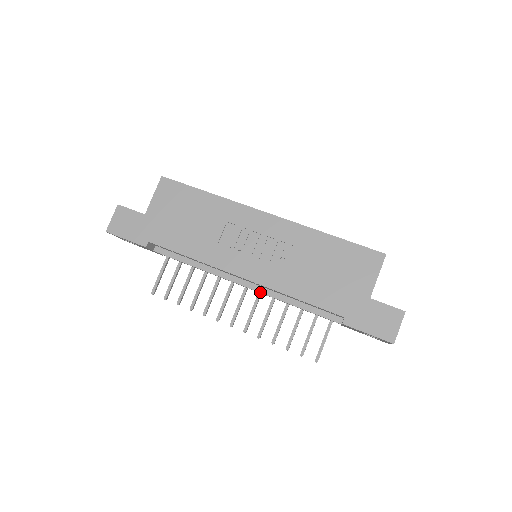
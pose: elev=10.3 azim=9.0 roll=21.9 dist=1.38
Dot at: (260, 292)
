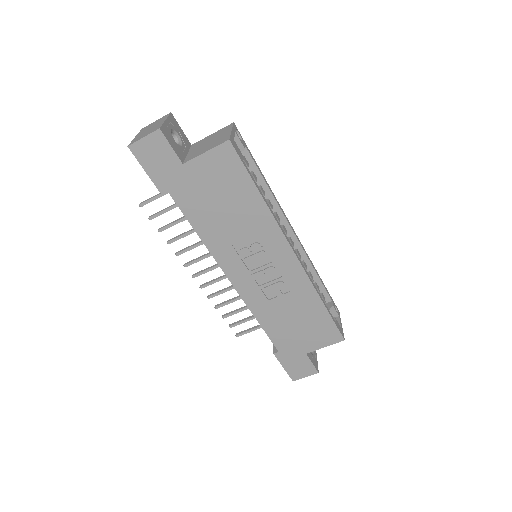
Dot at: occluded
